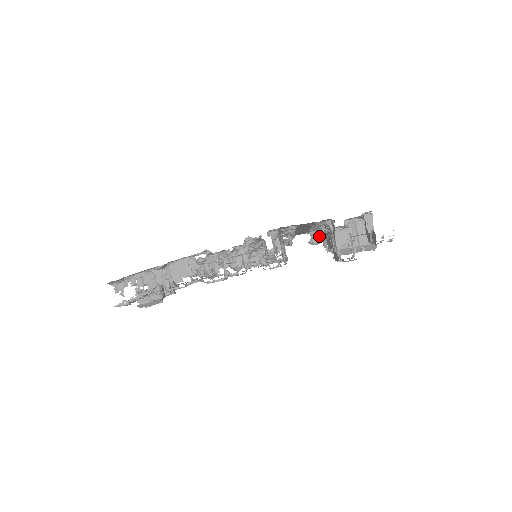
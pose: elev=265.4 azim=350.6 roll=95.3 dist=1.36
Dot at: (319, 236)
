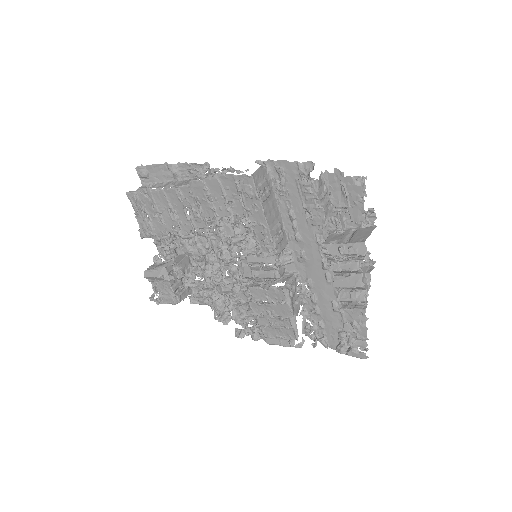
Dot at: occluded
